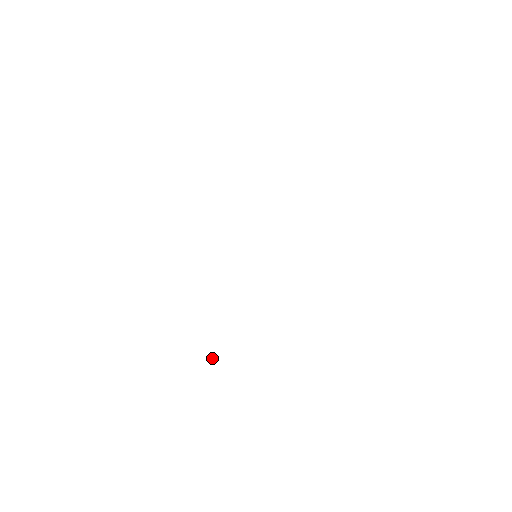
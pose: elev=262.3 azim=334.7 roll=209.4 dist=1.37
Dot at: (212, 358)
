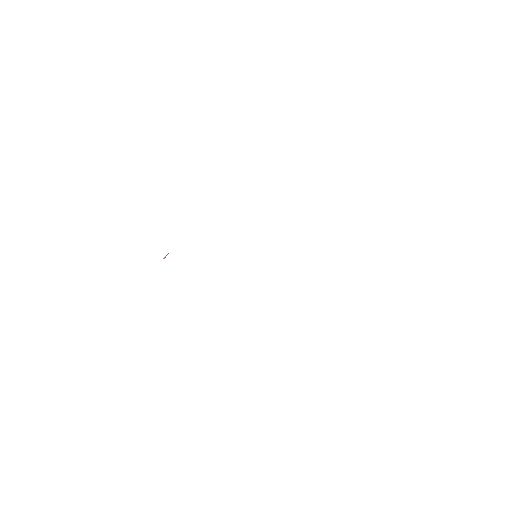
Dot at: (167, 254)
